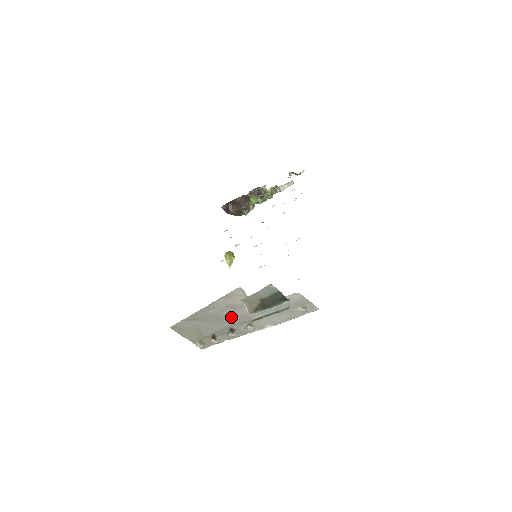
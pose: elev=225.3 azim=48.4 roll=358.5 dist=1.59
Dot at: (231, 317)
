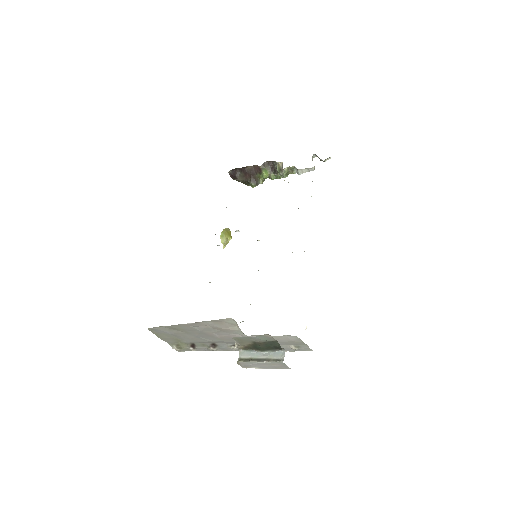
Dot at: (216, 336)
